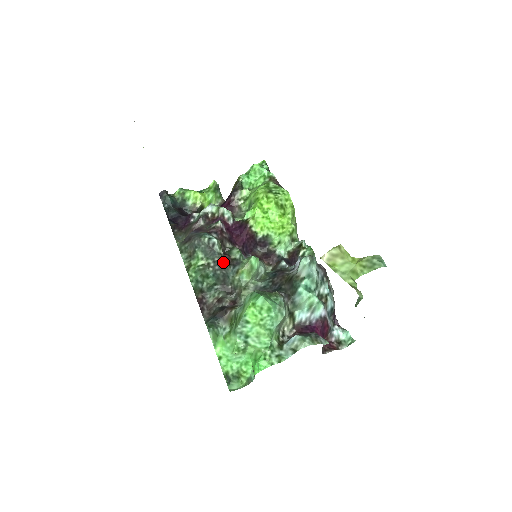
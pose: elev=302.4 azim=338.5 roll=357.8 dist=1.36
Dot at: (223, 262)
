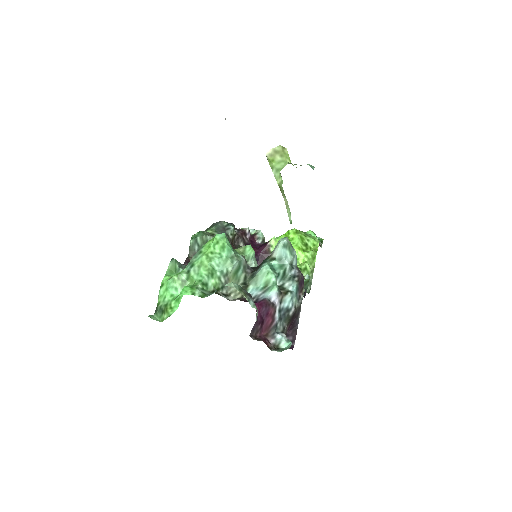
Dot at: occluded
